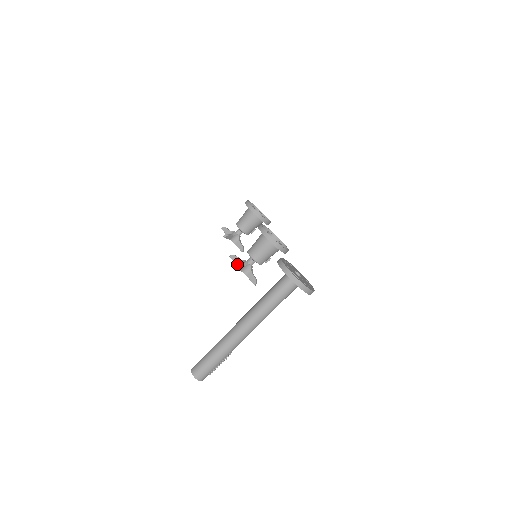
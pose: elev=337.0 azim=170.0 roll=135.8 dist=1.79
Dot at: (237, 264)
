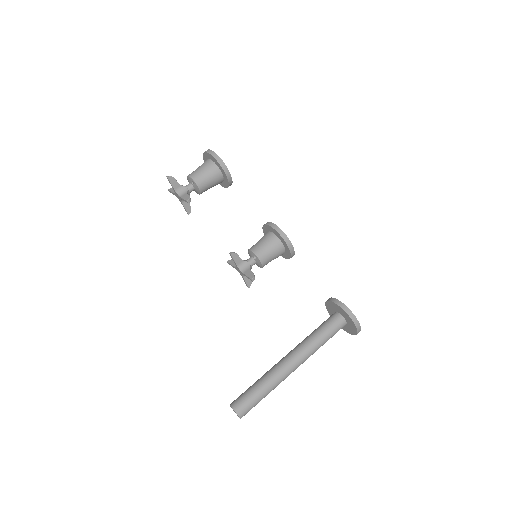
Dot at: (254, 275)
